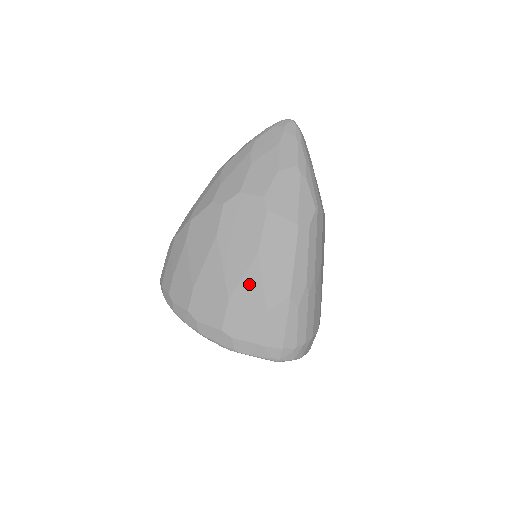
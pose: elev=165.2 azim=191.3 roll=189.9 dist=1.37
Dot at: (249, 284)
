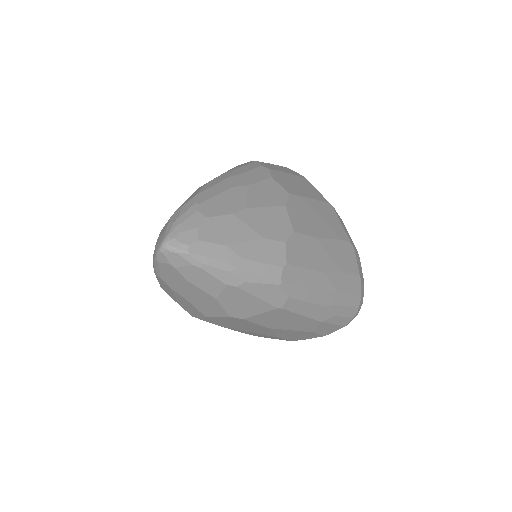
Dot at: (283, 333)
